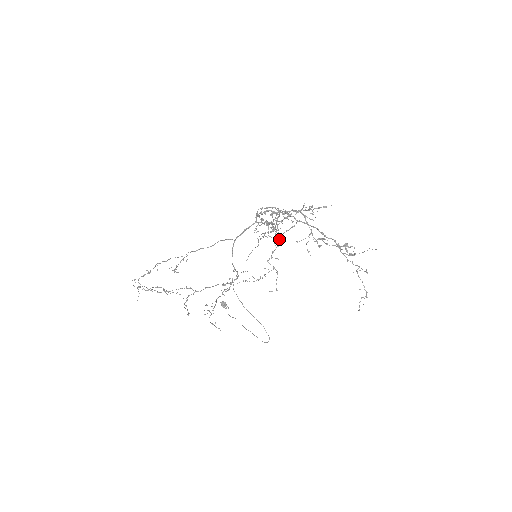
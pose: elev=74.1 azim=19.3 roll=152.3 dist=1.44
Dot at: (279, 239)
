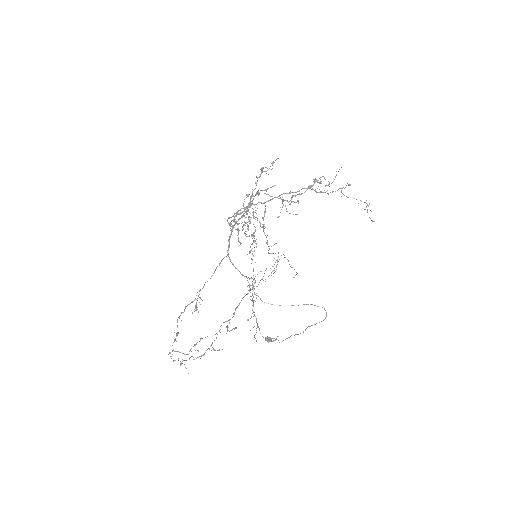
Dot at: (263, 231)
